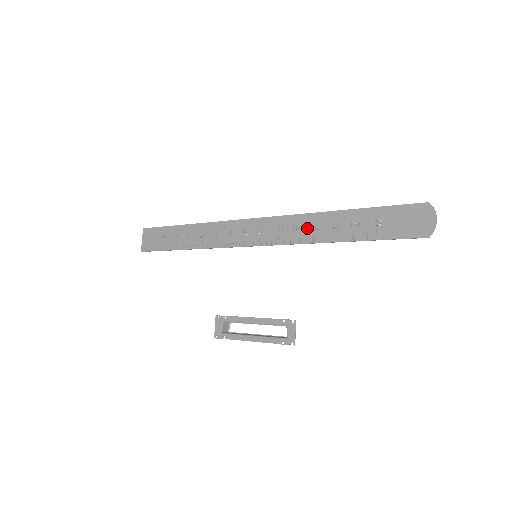
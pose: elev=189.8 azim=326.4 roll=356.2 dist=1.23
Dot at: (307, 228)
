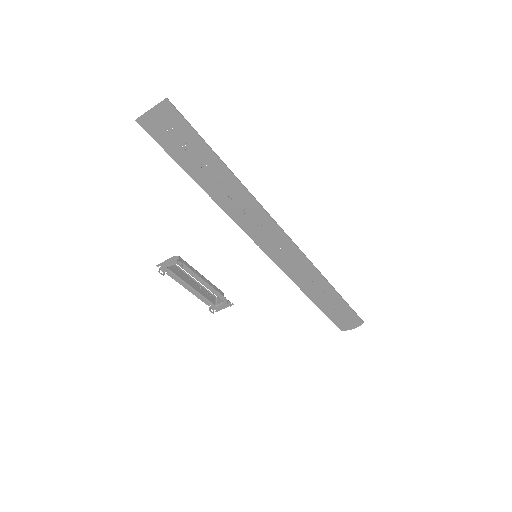
Dot at: (308, 279)
